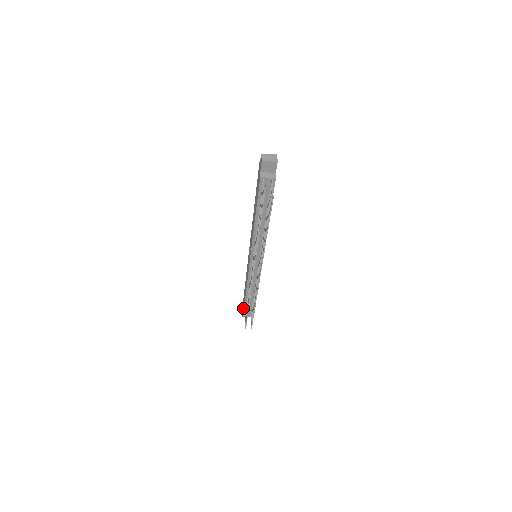
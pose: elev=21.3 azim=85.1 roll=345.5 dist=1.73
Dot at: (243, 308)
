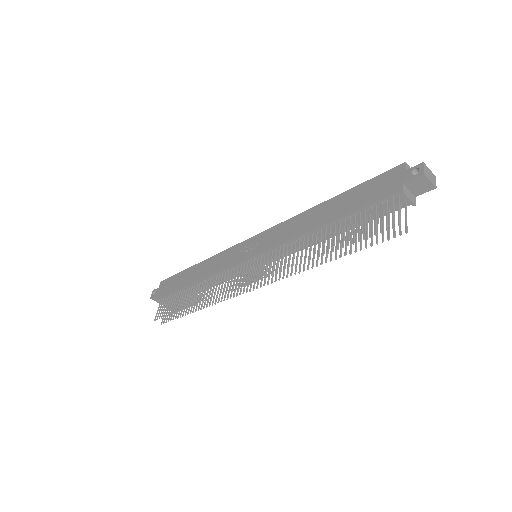
Dot at: (163, 291)
